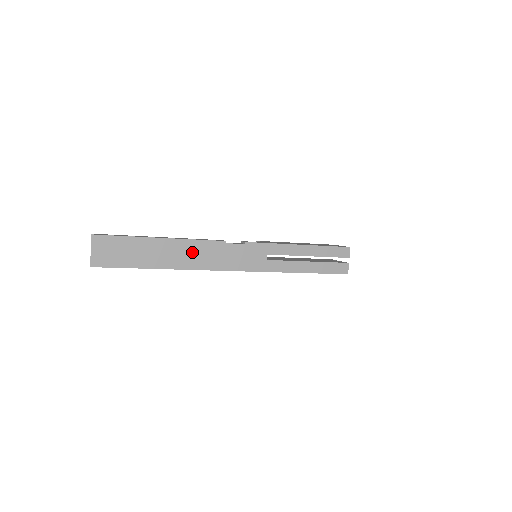
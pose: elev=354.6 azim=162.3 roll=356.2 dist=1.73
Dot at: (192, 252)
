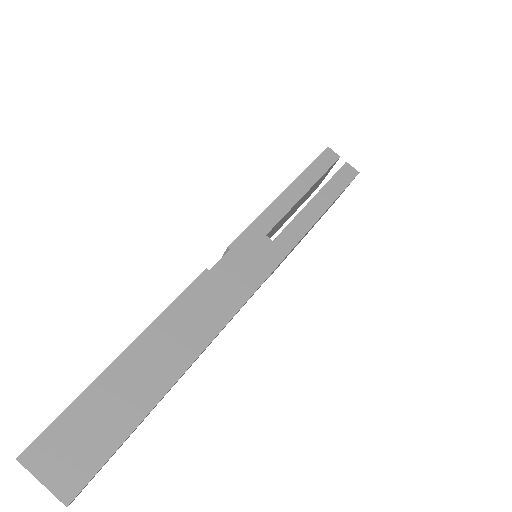
Dot at: (183, 324)
